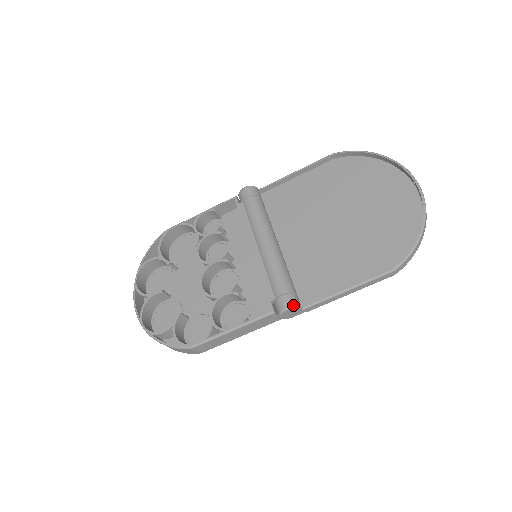
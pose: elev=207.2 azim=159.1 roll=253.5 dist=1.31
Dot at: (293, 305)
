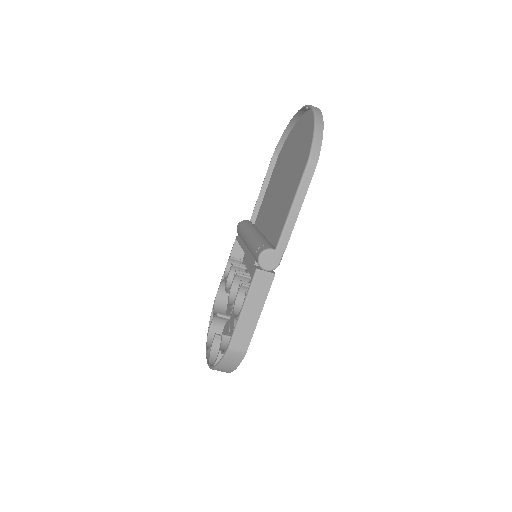
Dot at: (262, 251)
